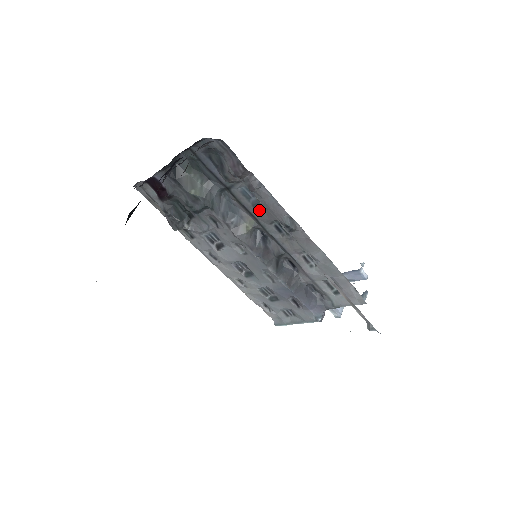
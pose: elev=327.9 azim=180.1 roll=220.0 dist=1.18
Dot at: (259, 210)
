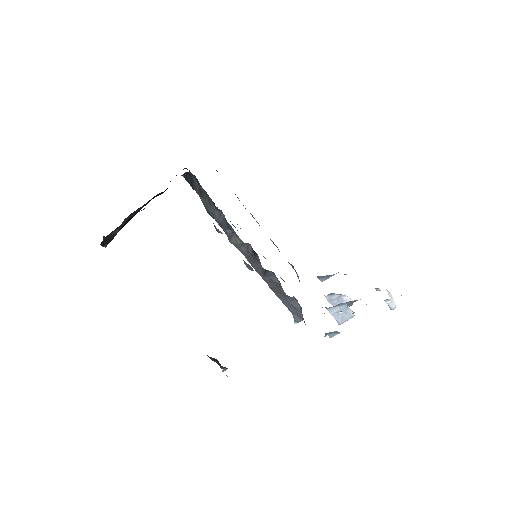
Dot at: occluded
